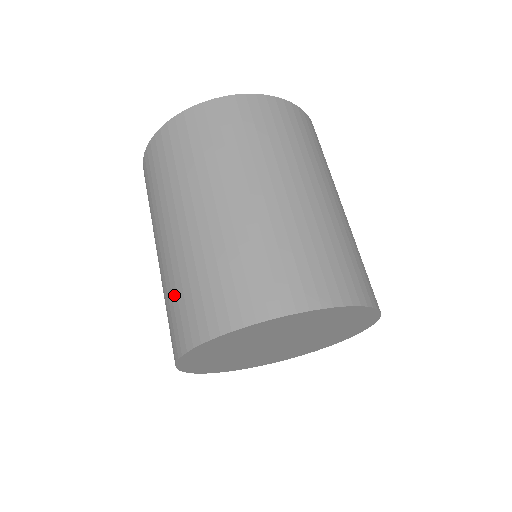
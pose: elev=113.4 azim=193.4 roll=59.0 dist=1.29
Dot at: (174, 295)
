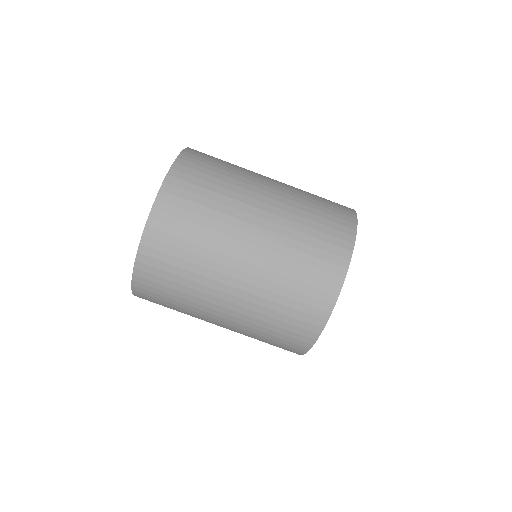
Dot at: (291, 284)
